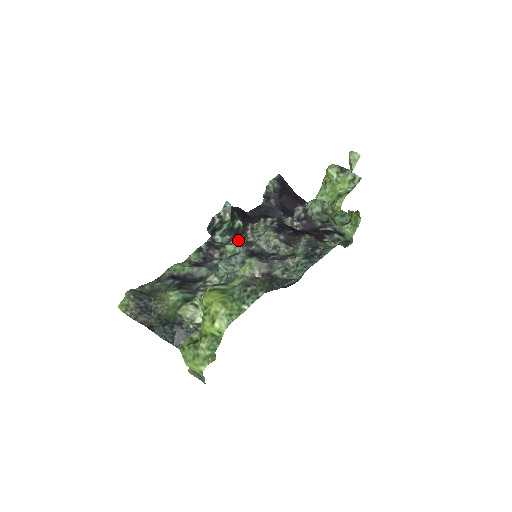
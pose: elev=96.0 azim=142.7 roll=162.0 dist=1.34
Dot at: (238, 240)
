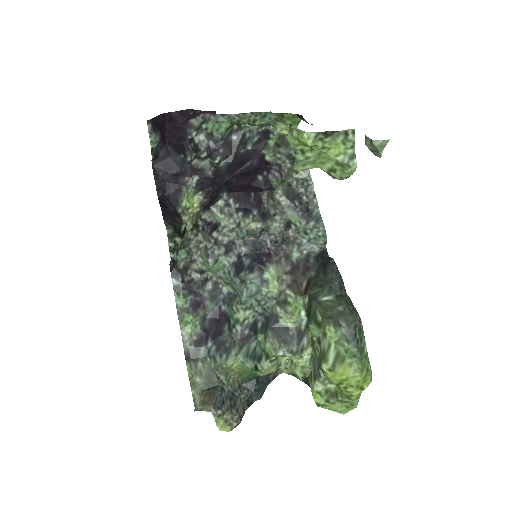
Dot at: (216, 253)
